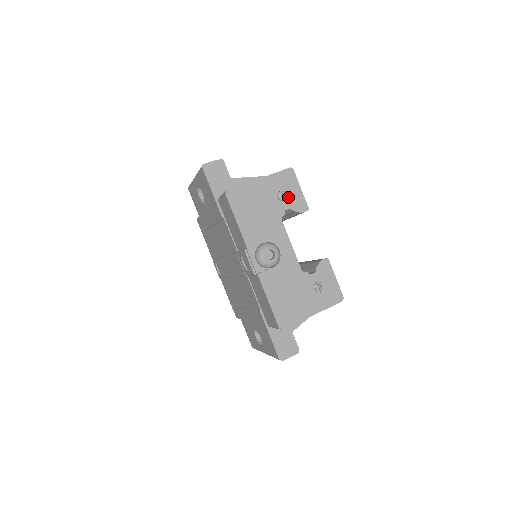
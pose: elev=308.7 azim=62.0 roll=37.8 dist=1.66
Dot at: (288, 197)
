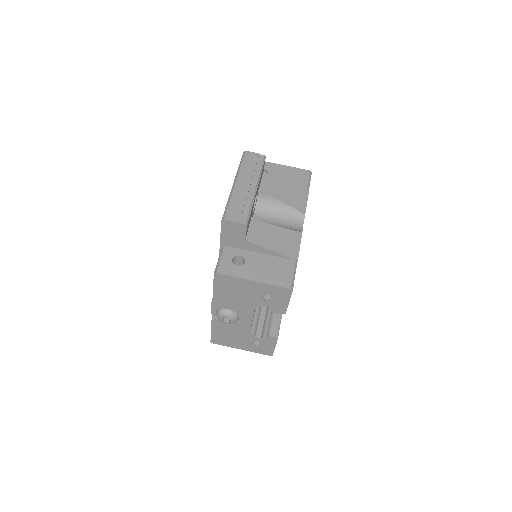
Dot at: (272, 301)
